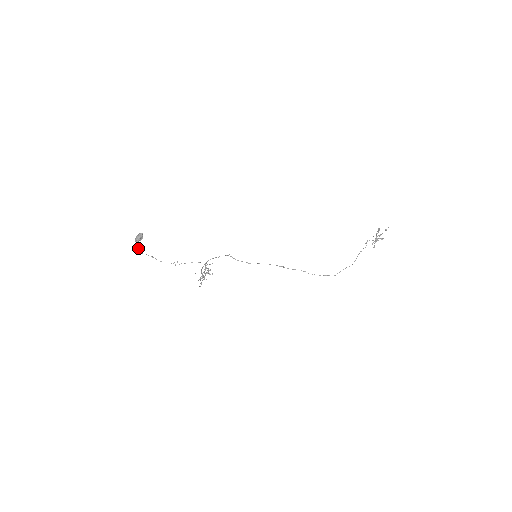
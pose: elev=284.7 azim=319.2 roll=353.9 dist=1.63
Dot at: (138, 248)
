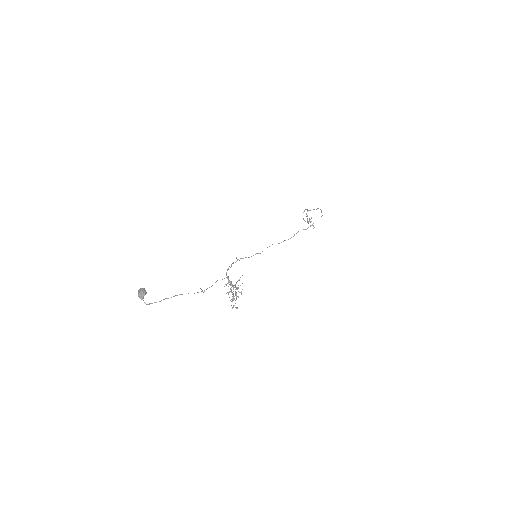
Dot at: (150, 303)
